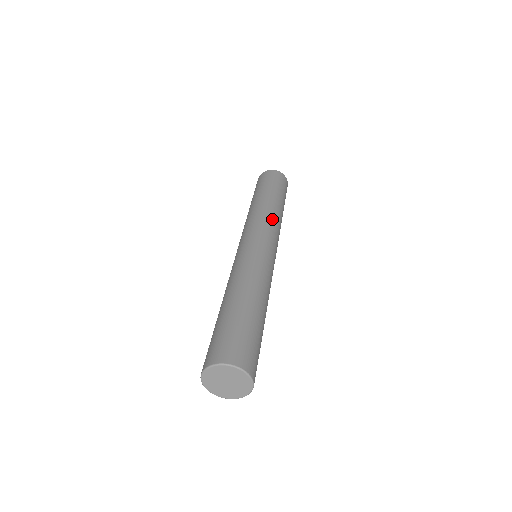
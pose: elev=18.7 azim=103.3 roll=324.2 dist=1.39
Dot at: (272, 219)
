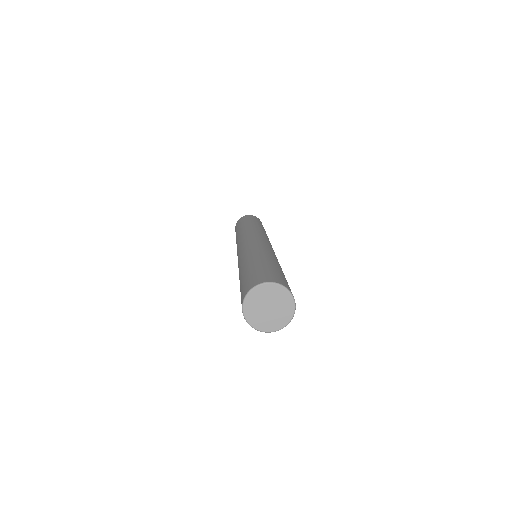
Dot at: (248, 231)
